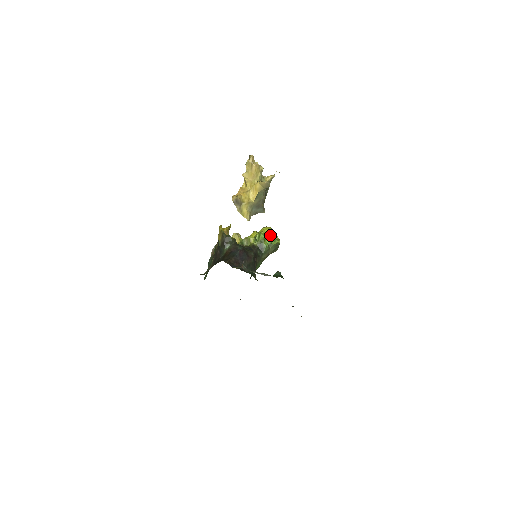
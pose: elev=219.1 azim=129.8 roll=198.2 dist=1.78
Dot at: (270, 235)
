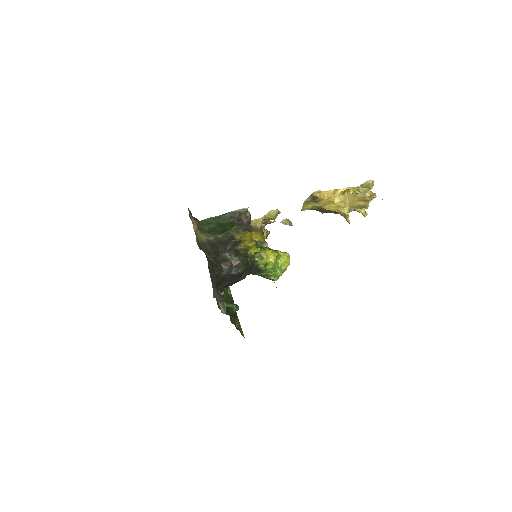
Dot at: (278, 273)
